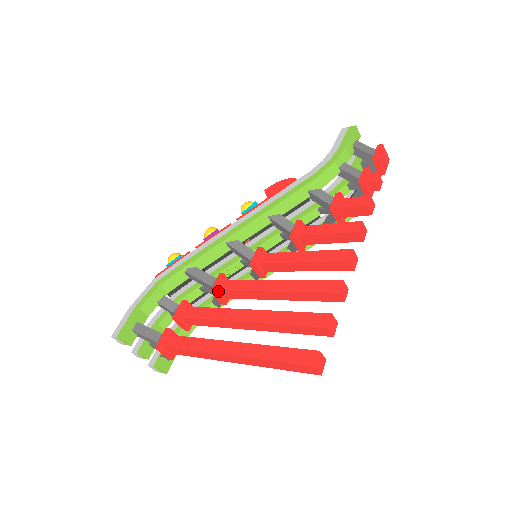
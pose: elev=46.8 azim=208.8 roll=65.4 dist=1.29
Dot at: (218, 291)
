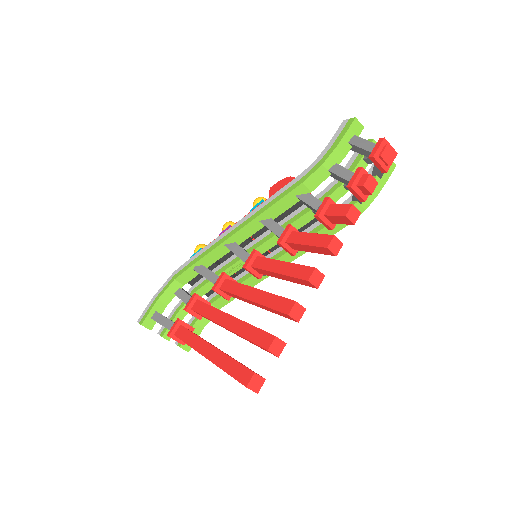
Dot at: (218, 289)
